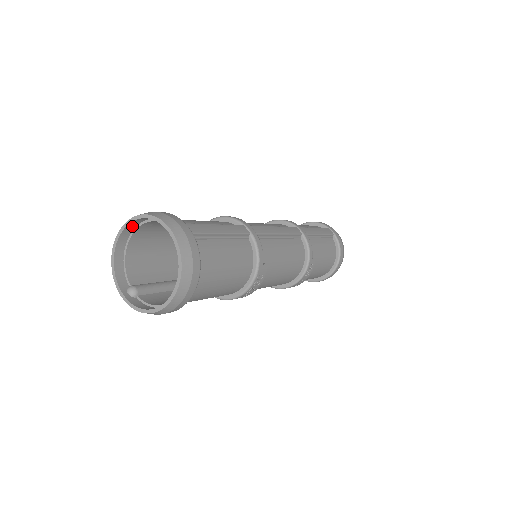
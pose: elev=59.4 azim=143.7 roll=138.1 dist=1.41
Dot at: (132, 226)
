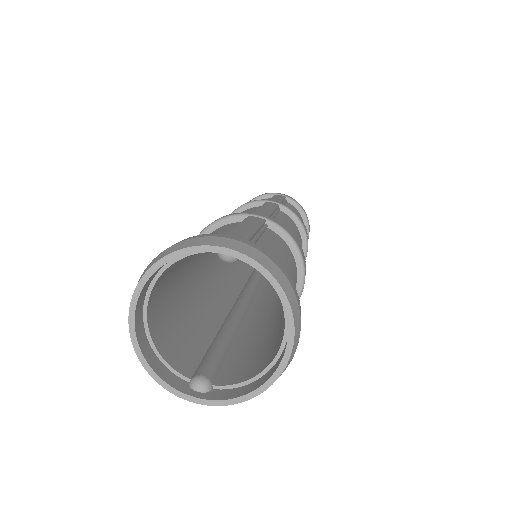
Dot at: (143, 291)
